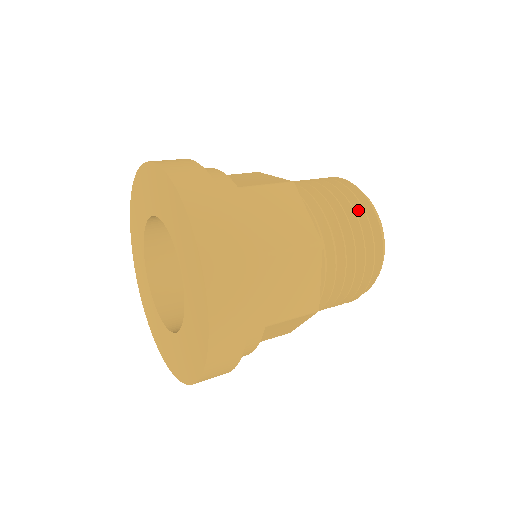
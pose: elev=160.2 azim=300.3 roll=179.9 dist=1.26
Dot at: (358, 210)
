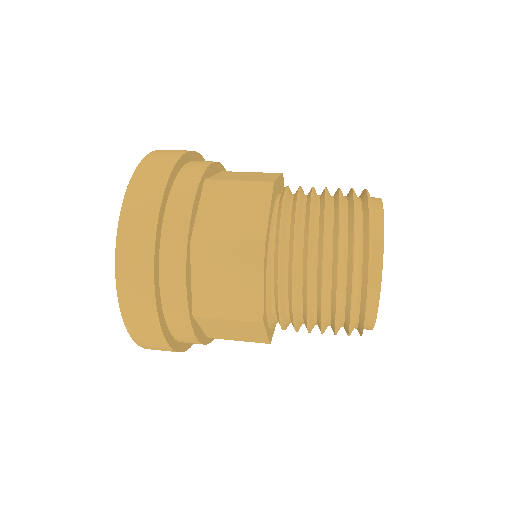
Dot at: (348, 287)
